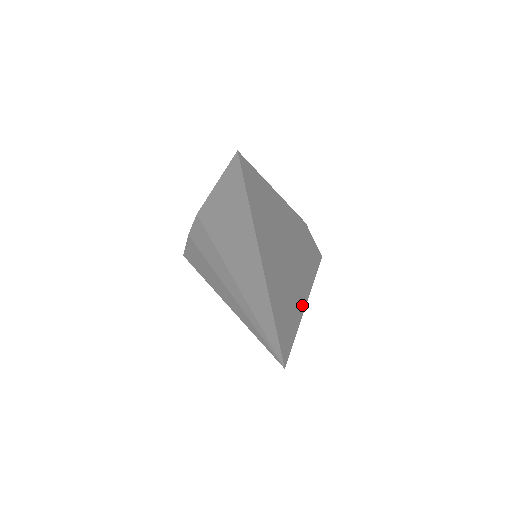
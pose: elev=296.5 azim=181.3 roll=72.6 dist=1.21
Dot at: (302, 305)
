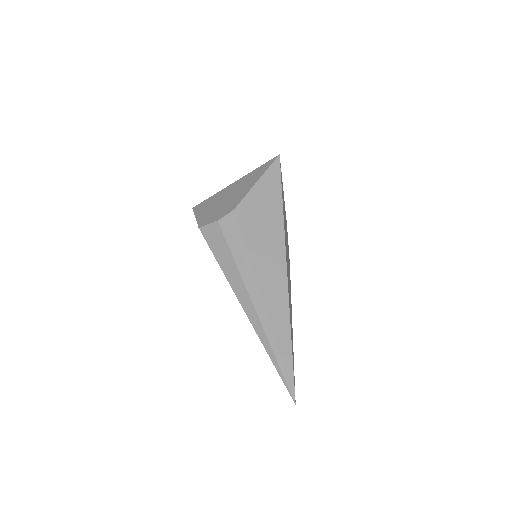
Dot at: (292, 333)
